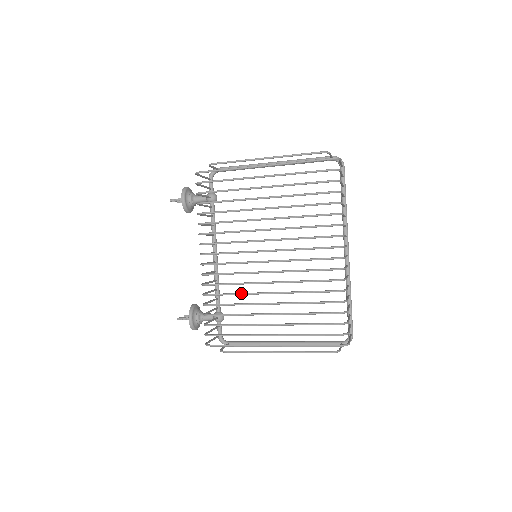
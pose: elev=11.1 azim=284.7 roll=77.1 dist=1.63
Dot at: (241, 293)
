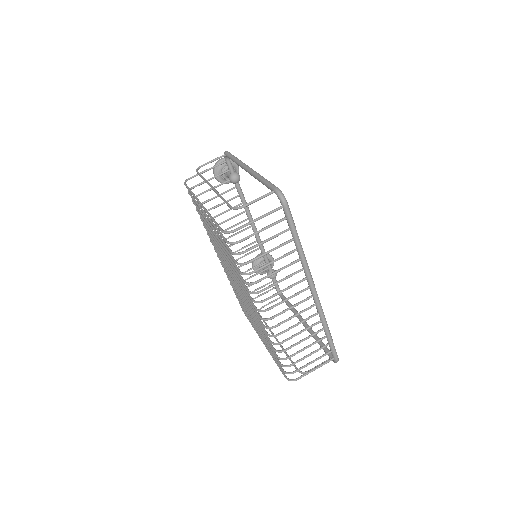
Dot at: occluded
